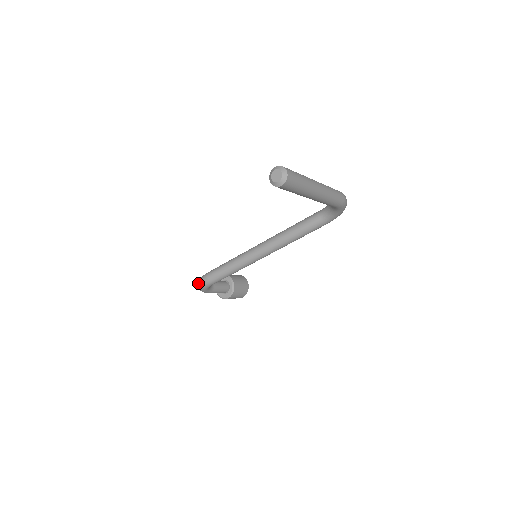
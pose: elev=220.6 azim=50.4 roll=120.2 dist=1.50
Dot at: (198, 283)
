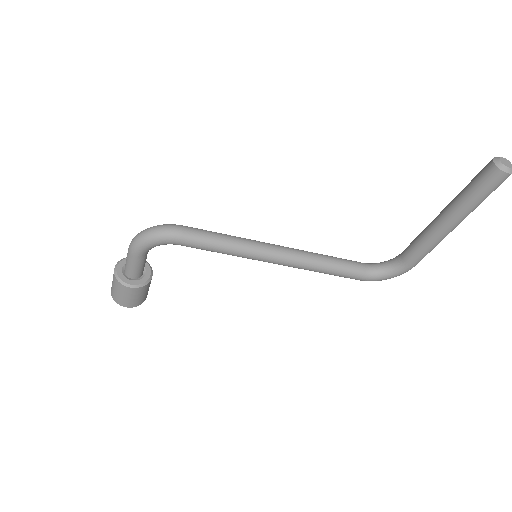
Dot at: (155, 227)
